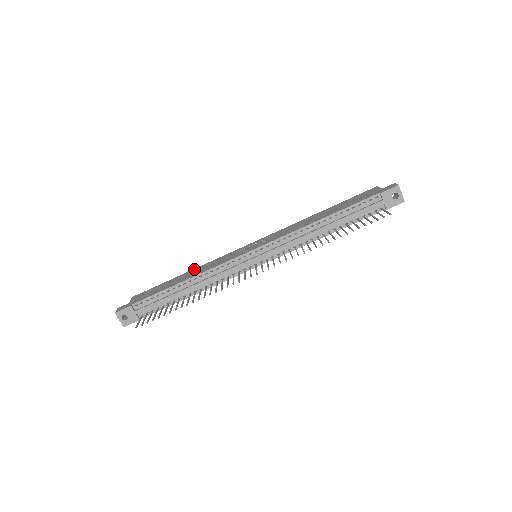
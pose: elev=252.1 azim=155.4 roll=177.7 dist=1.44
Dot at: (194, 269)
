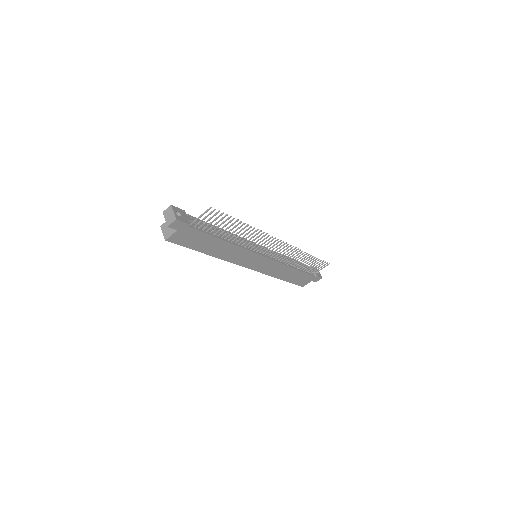
Dot at: occluded
